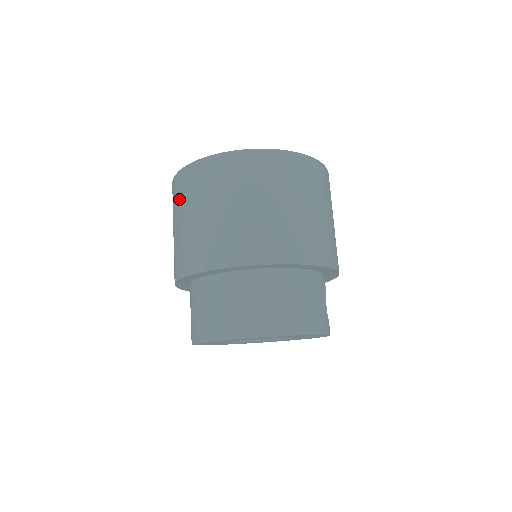
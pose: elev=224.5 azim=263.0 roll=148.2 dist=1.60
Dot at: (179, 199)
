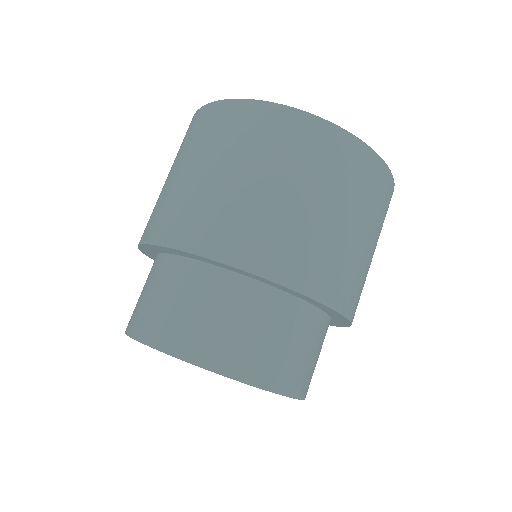
Dot at: (232, 138)
